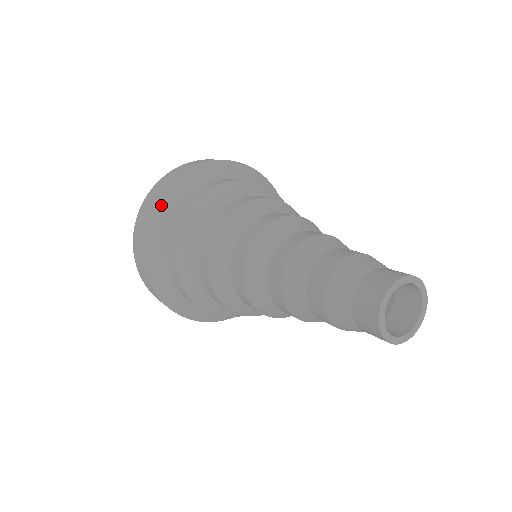
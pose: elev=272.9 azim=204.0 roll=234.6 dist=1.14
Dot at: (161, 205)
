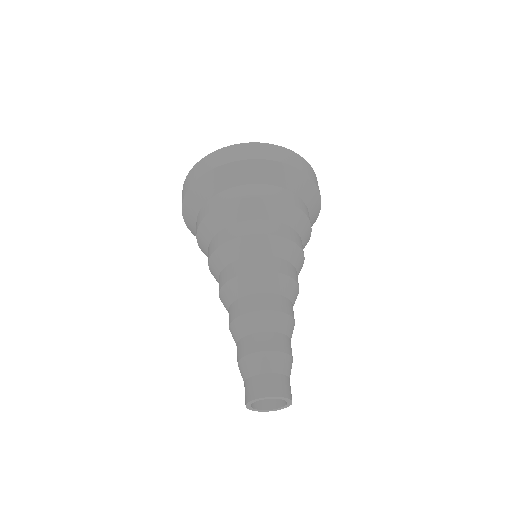
Dot at: (218, 175)
